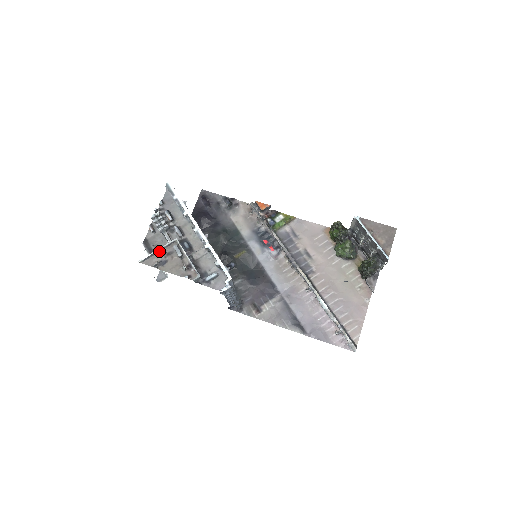
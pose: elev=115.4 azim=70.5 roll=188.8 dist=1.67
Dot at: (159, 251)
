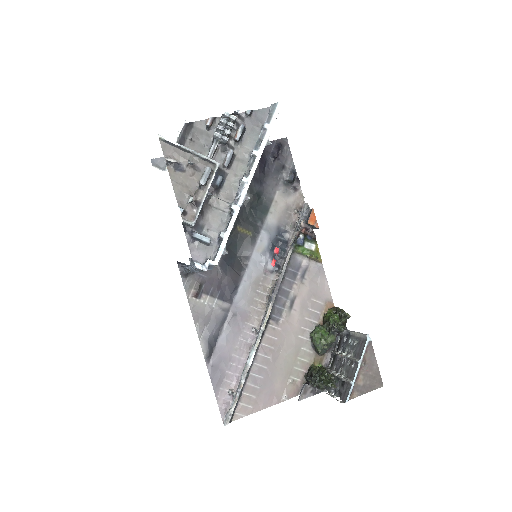
Dot at: (190, 152)
